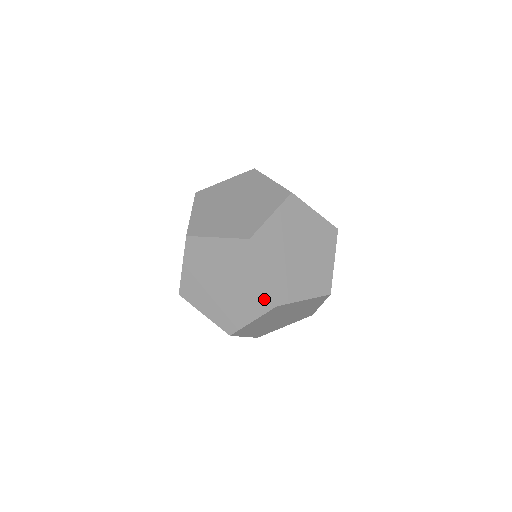
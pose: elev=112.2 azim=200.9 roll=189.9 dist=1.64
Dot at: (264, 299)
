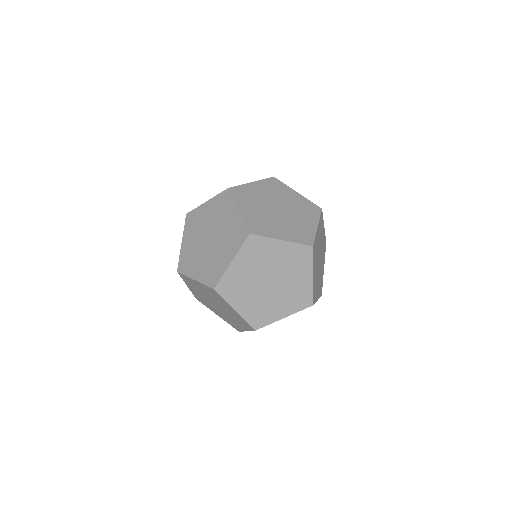
Dot at: (302, 254)
